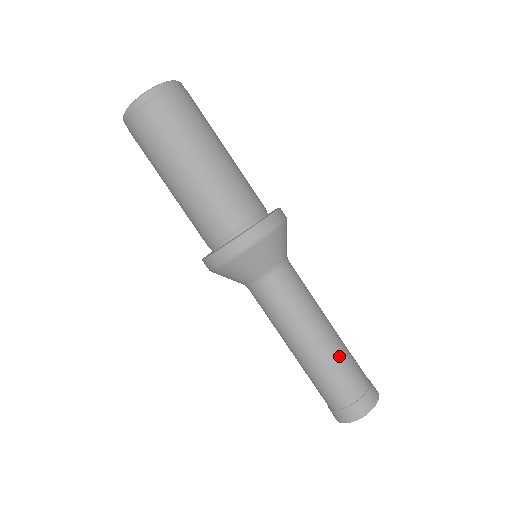
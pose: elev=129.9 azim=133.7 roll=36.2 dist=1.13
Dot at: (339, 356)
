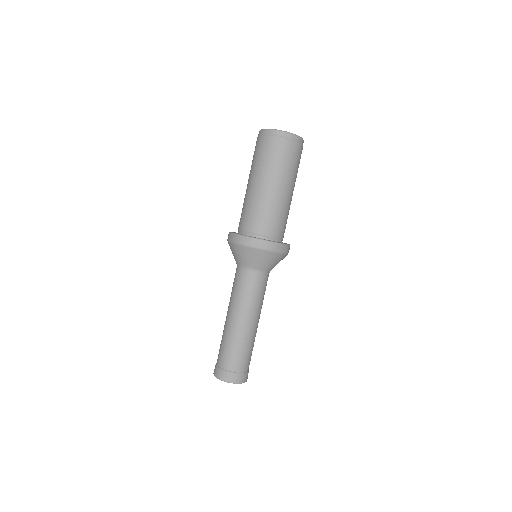
Dot at: (238, 341)
